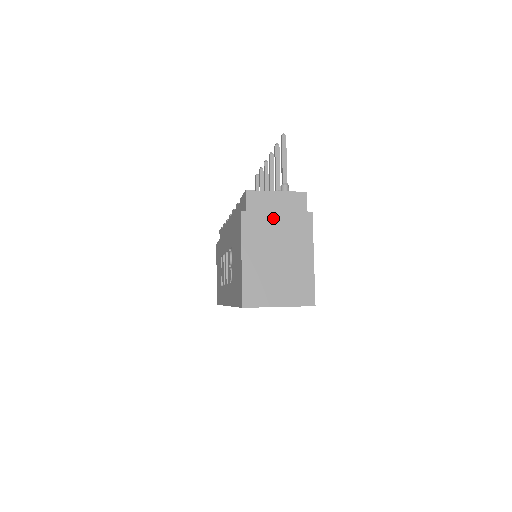
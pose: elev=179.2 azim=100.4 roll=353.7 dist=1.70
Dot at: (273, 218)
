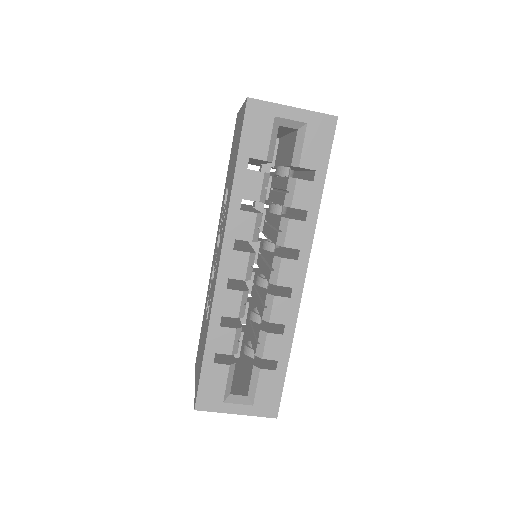
Dot at: occluded
